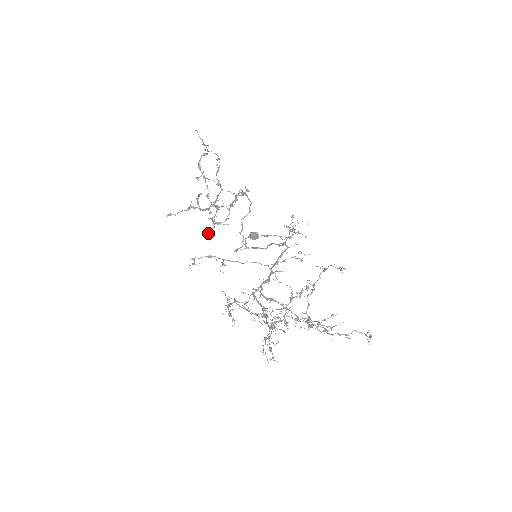
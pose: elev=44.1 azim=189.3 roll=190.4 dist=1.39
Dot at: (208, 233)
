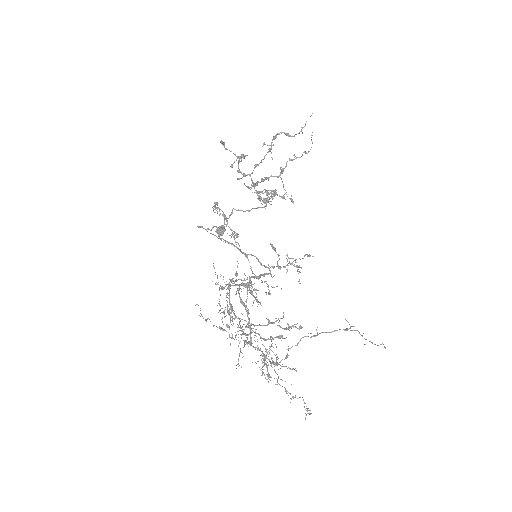
Dot at: (265, 199)
